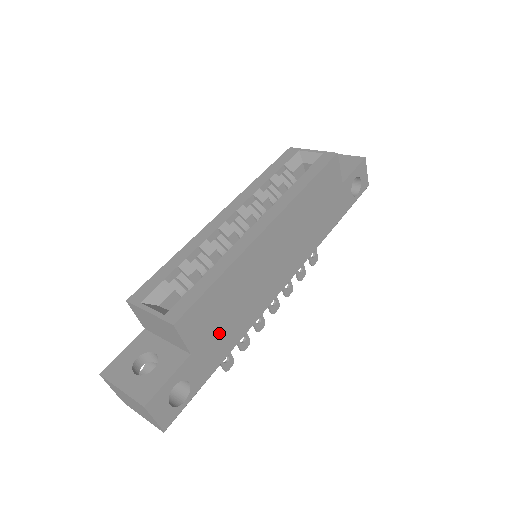
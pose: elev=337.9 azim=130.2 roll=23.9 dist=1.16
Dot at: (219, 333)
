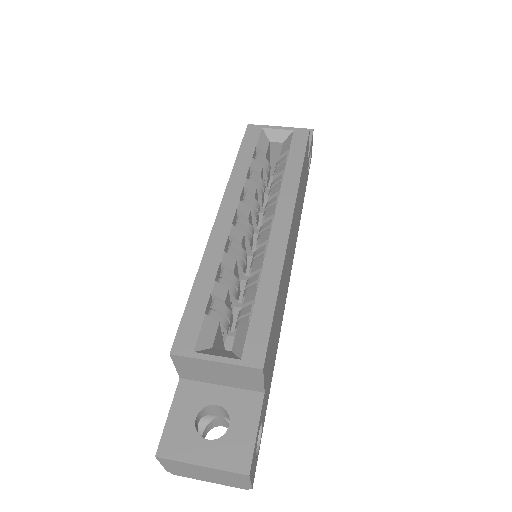
Dot at: (272, 357)
